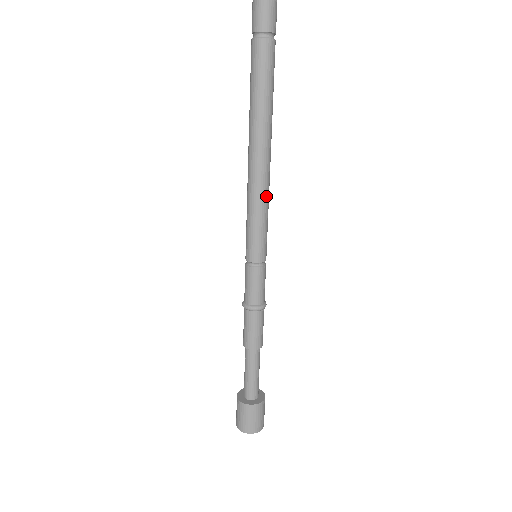
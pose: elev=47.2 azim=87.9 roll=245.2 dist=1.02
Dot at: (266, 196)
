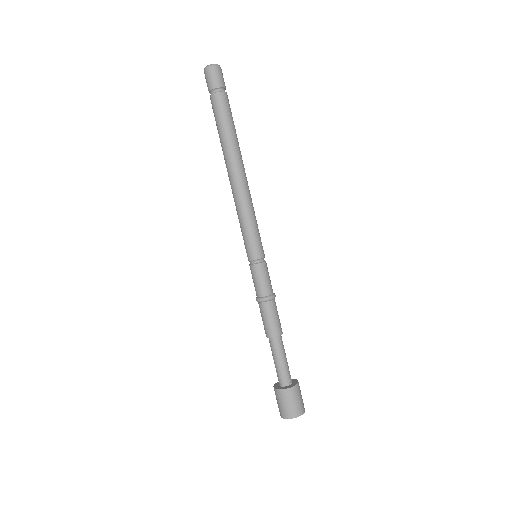
Dot at: (250, 205)
